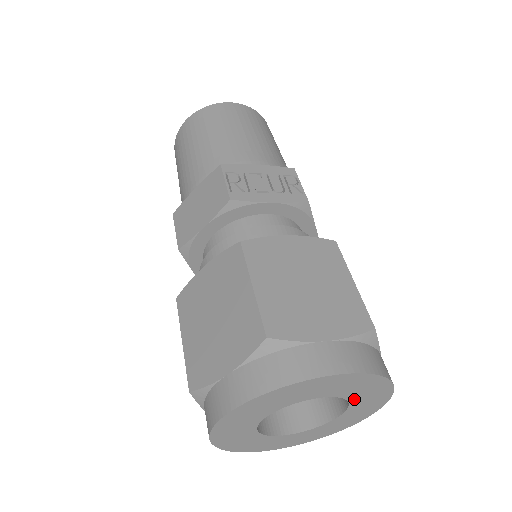
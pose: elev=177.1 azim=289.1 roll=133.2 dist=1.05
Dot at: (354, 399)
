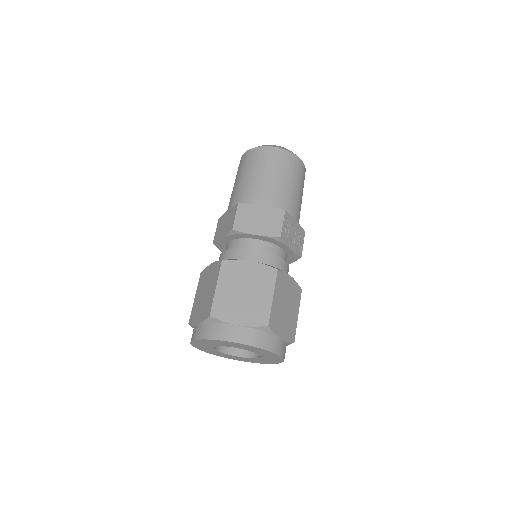
Dot at: (261, 359)
